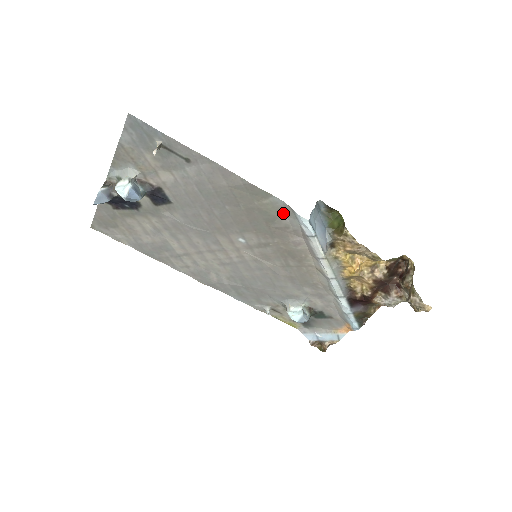
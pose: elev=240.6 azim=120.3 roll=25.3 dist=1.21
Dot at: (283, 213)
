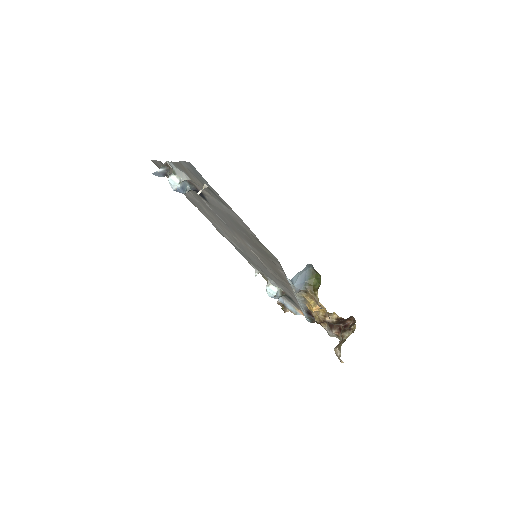
Dot at: (278, 262)
